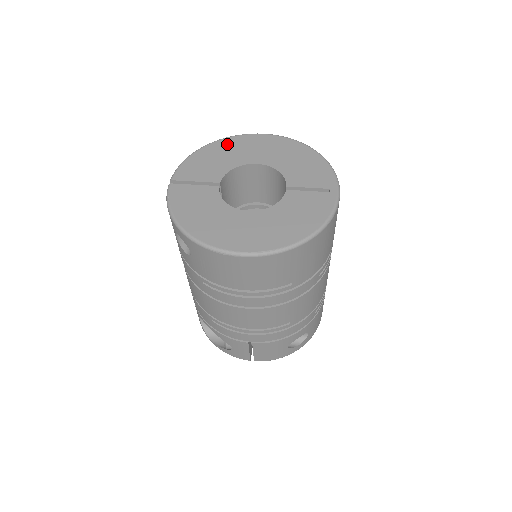
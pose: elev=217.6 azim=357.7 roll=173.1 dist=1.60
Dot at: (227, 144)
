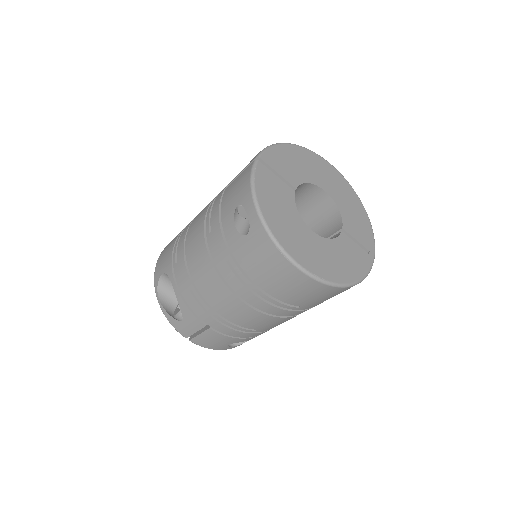
Dot at: (307, 156)
